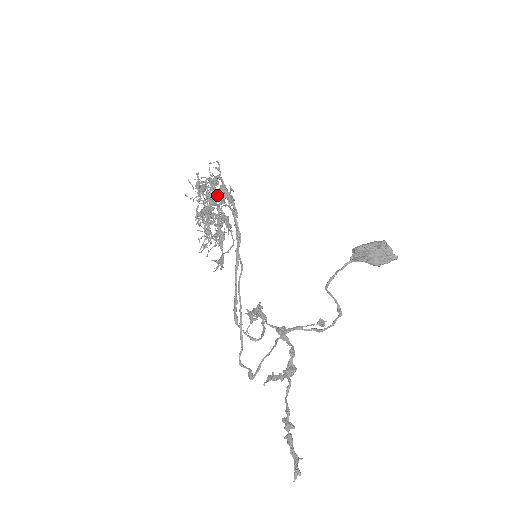
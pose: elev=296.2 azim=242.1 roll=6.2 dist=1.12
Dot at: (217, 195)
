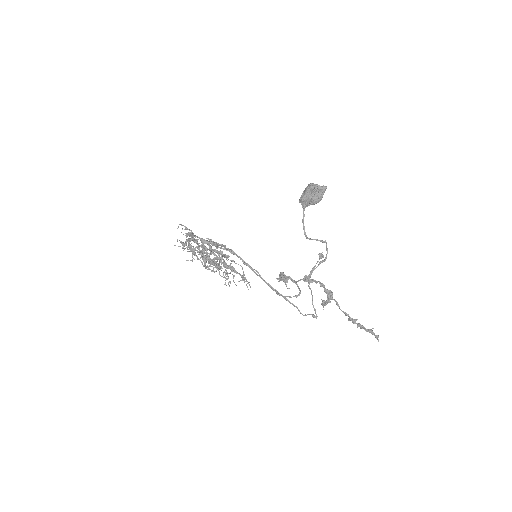
Dot at: (206, 250)
